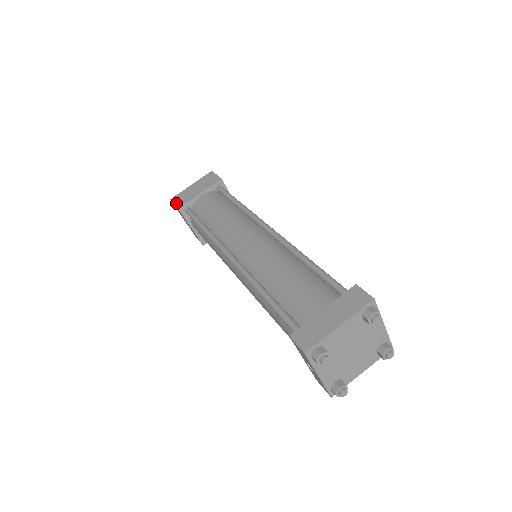
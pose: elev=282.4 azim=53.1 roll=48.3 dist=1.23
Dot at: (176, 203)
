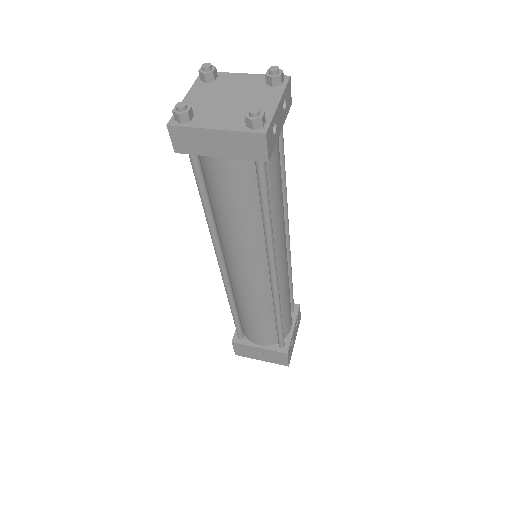
Dot at: occluded
